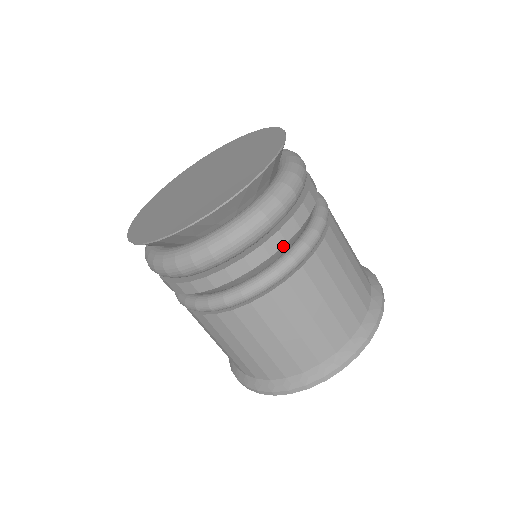
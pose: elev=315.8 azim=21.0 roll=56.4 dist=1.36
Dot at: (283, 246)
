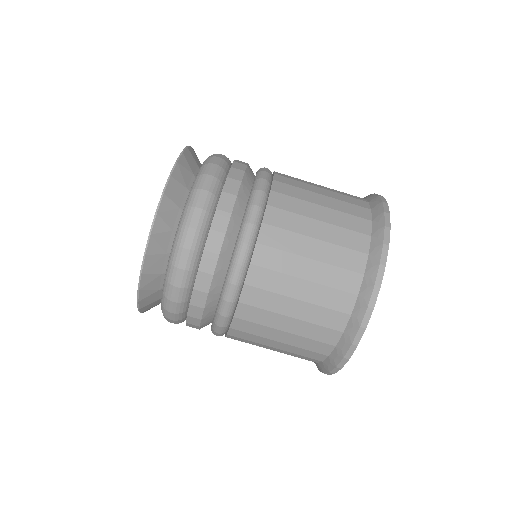
Dot at: (218, 259)
